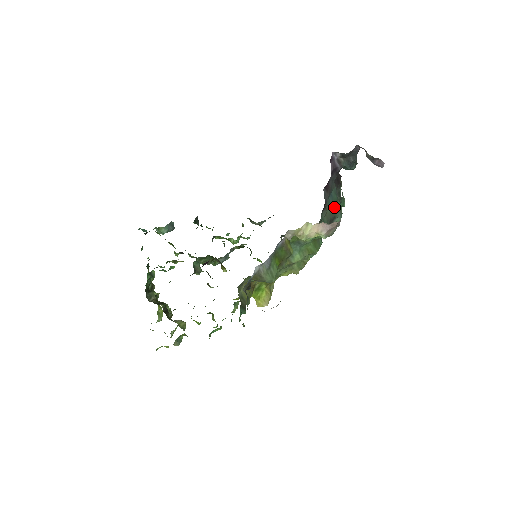
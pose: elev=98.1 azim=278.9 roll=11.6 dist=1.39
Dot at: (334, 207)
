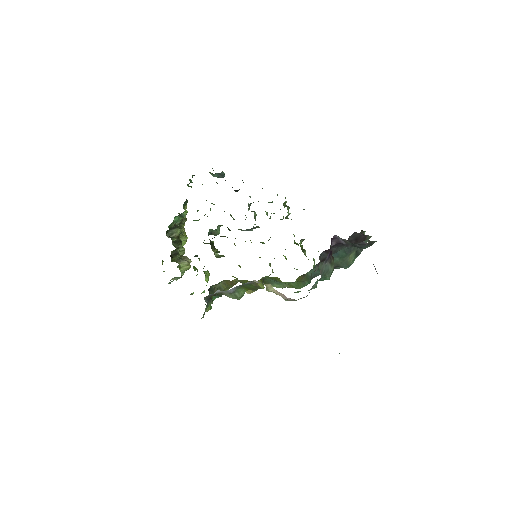
Dot at: (339, 260)
